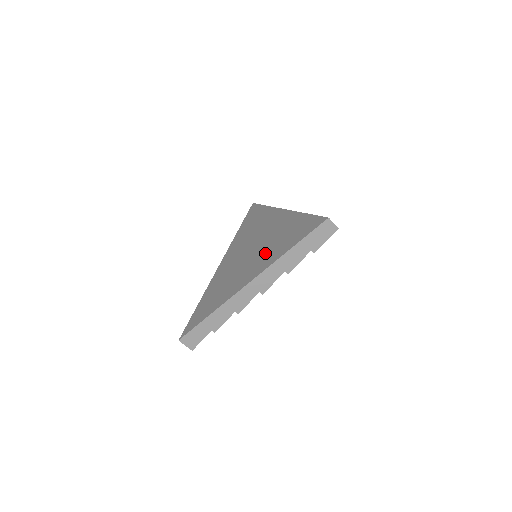
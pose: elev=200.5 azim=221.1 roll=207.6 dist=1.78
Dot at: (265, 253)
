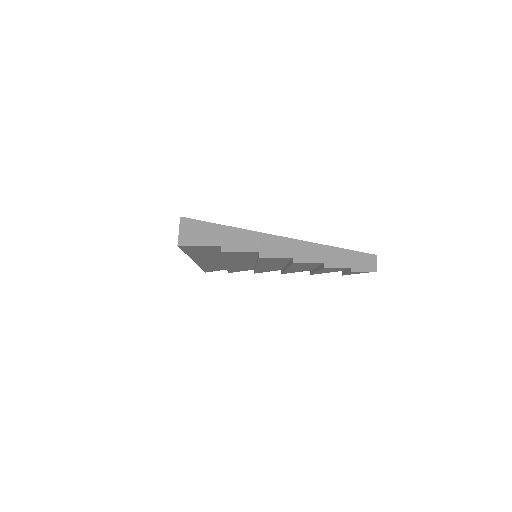
Dot at: occluded
